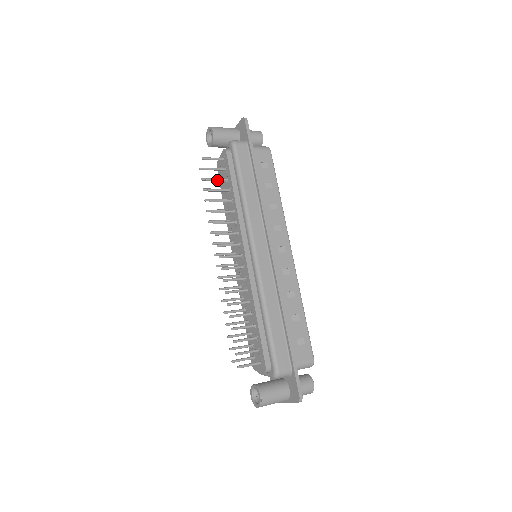
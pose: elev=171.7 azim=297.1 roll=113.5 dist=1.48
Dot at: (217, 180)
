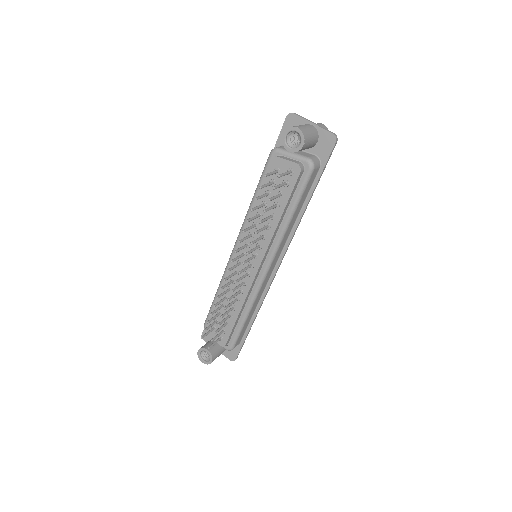
Dot at: (275, 198)
